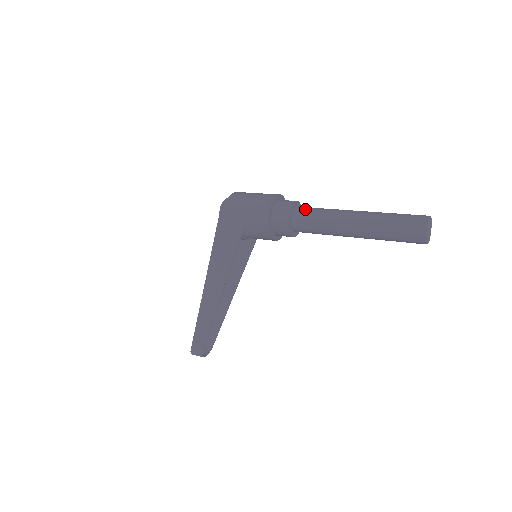
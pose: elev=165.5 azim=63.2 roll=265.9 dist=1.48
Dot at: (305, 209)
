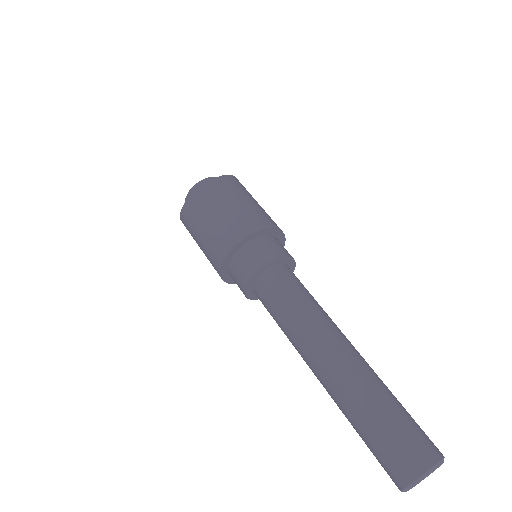
Dot at: (267, 294)
